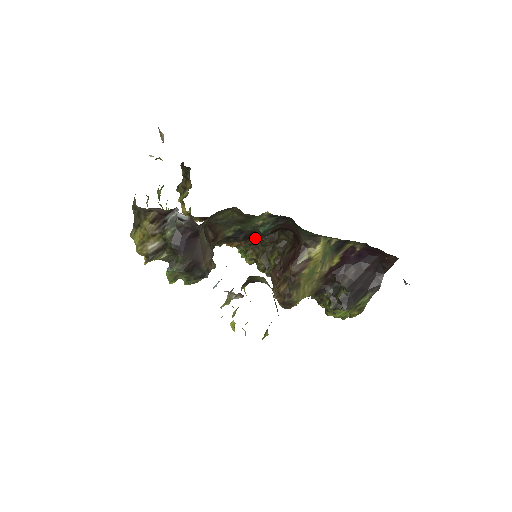
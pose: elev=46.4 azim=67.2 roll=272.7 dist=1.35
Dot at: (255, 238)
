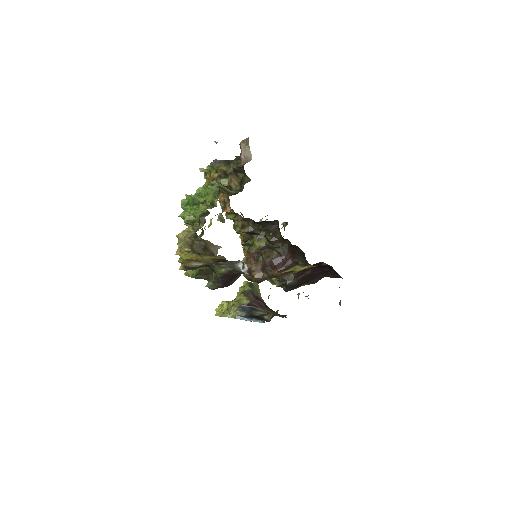
Dot at: (254, 222)
